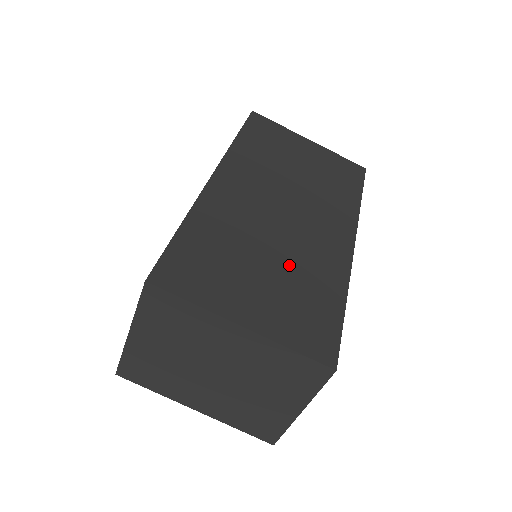
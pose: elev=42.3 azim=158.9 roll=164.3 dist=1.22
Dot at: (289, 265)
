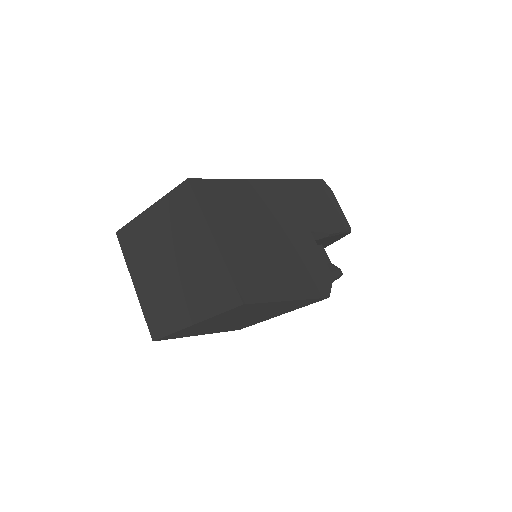
Dot at: occluded
